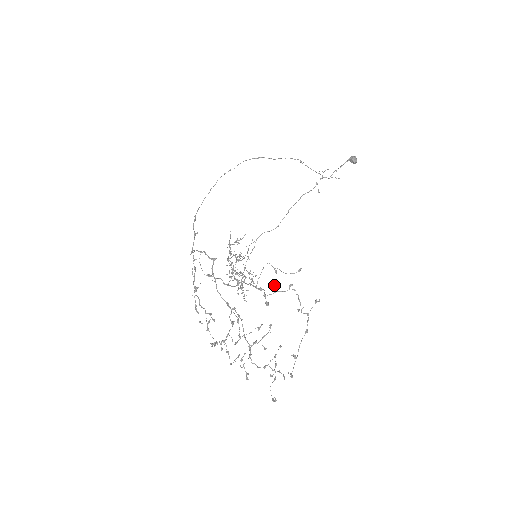
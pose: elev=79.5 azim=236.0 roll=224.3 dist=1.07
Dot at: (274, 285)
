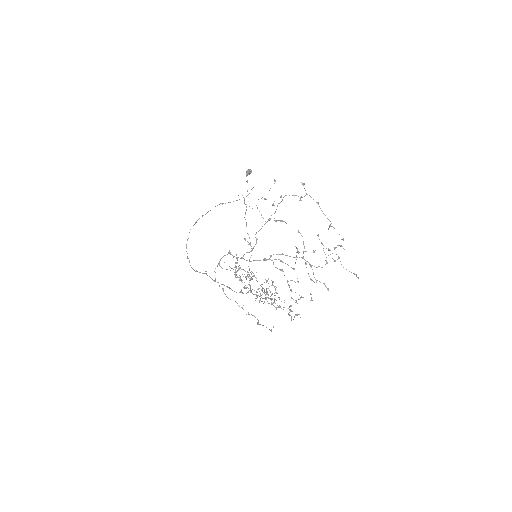
Dot at: (273, 205)
